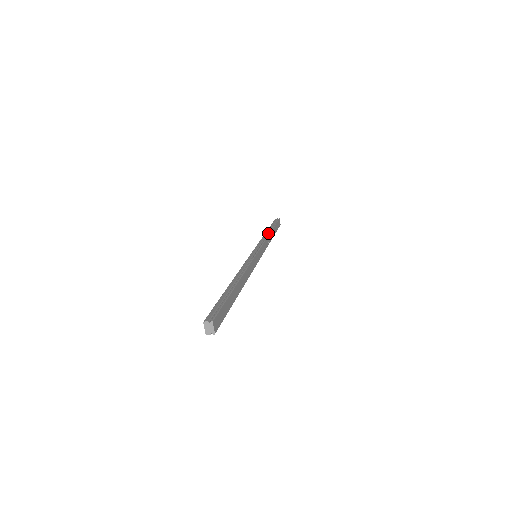
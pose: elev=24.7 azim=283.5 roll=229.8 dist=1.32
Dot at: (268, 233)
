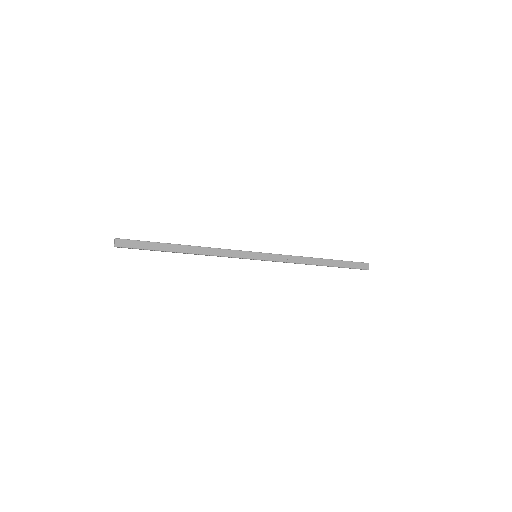
Dot at: (314, 258)
